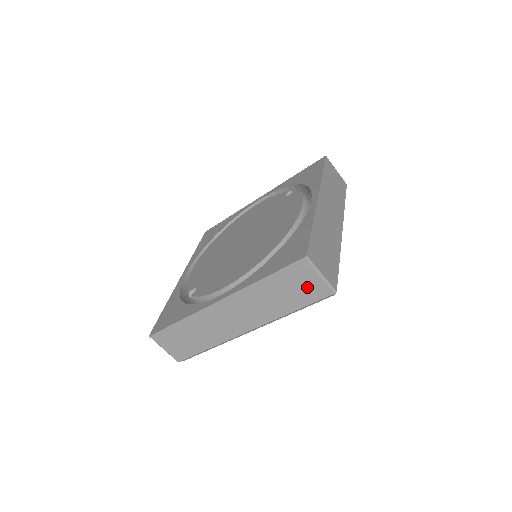
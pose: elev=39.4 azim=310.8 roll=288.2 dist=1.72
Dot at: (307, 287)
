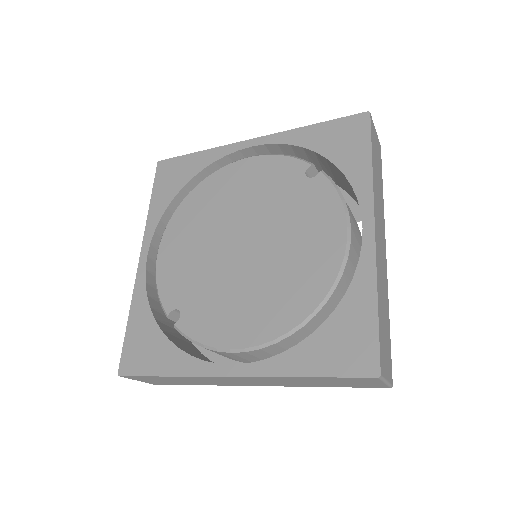
Dot at: (360, 384)
